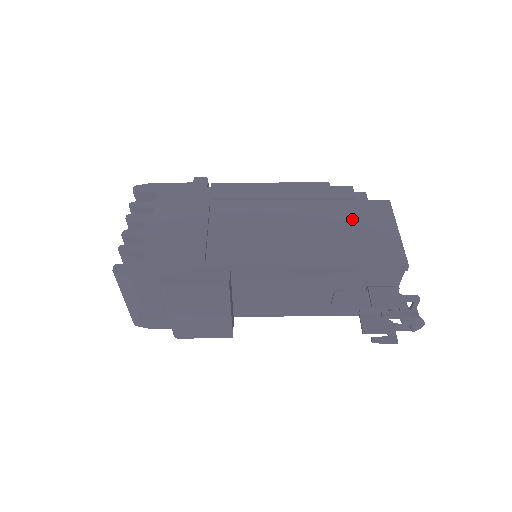
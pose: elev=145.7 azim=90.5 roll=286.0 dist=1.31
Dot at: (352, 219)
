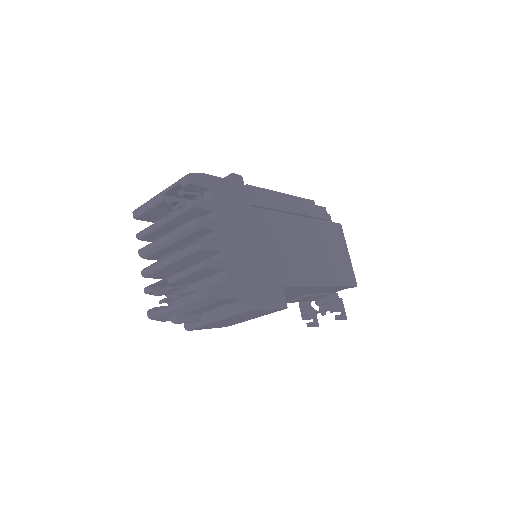
Dot at: (329, 241)
